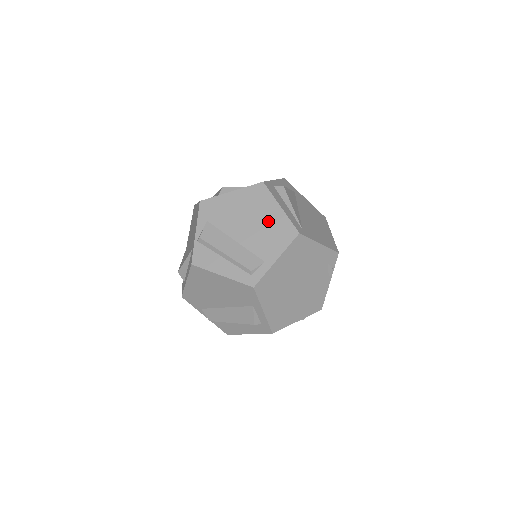
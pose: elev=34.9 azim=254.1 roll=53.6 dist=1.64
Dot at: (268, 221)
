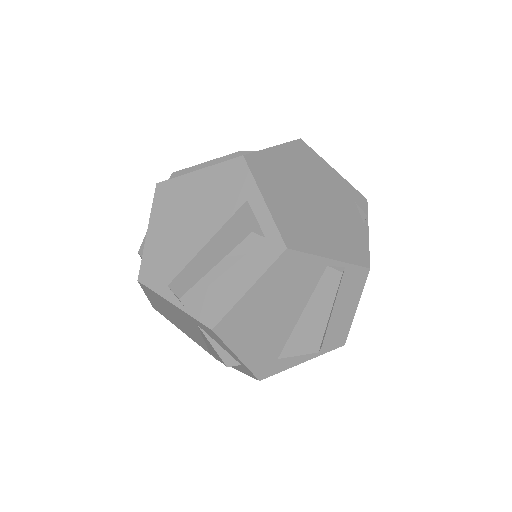
Dot at: occluded
